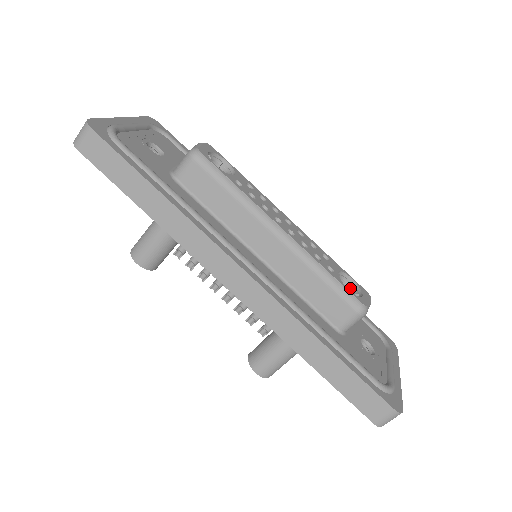
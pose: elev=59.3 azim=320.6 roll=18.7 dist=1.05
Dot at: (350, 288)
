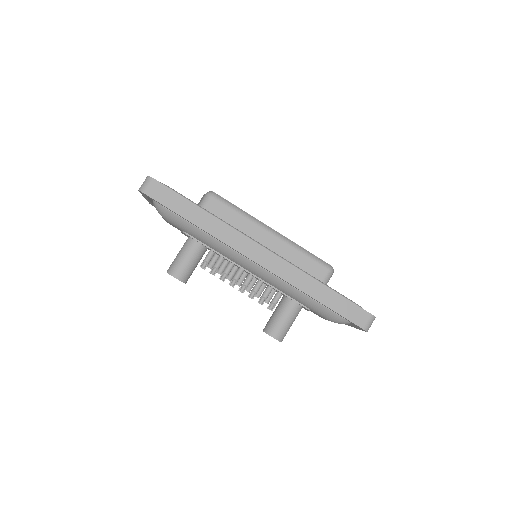
Dot at: occluded
